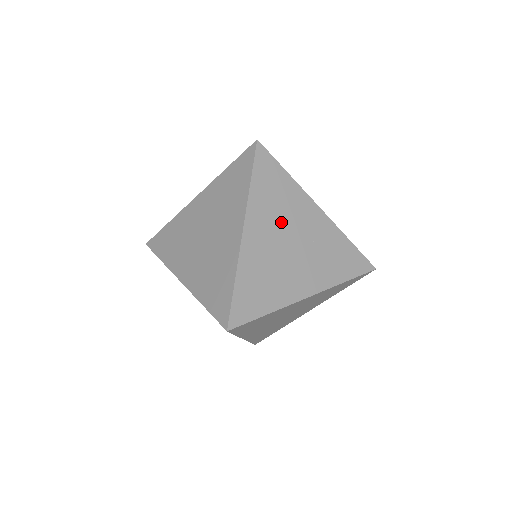
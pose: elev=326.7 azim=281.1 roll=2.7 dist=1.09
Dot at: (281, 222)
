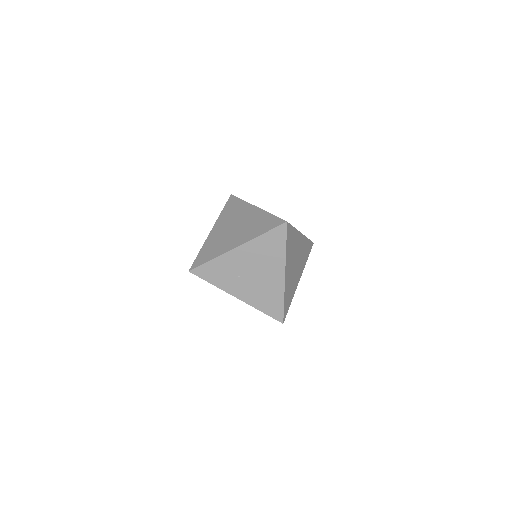
Dot at: occluded
